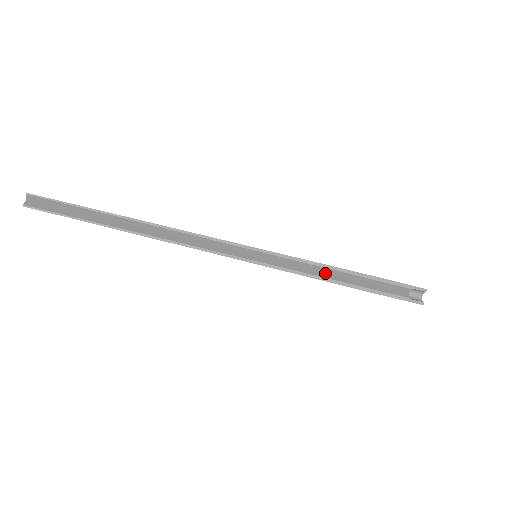
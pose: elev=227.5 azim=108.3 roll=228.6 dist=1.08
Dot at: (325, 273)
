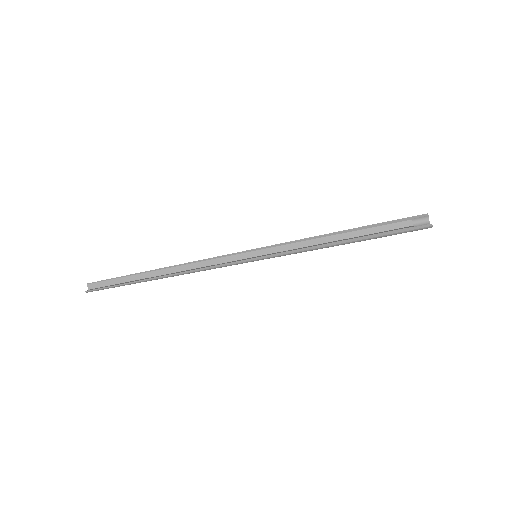
Dot at: (321, 244)
